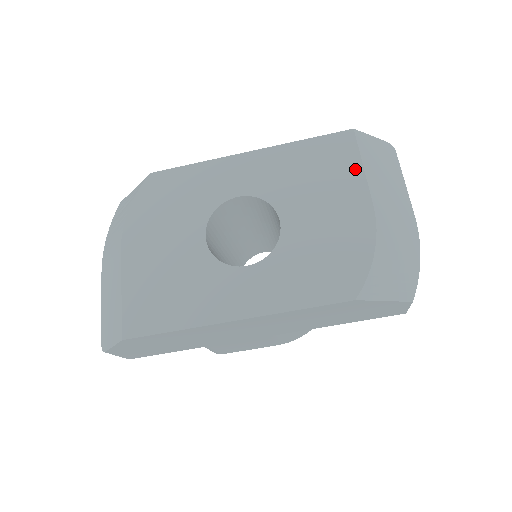
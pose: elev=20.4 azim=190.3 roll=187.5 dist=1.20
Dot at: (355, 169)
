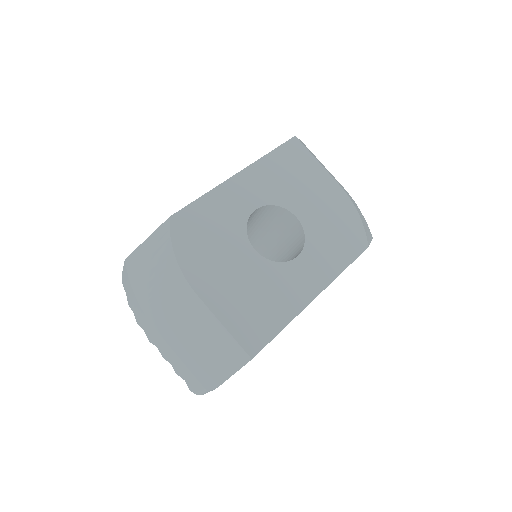
Dot at: (314, 164)
